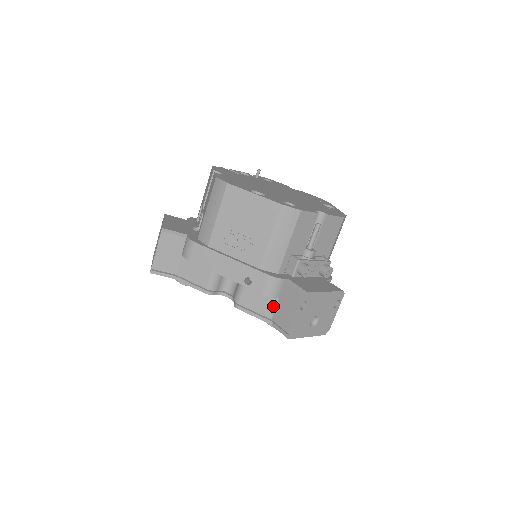
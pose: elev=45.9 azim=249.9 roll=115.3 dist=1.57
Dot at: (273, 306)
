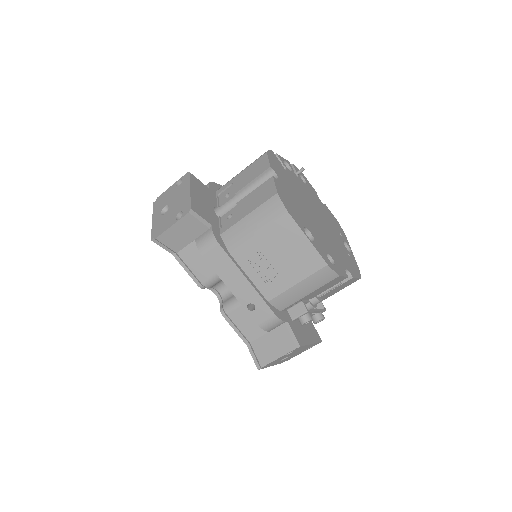
Dot at: (259, 334)
